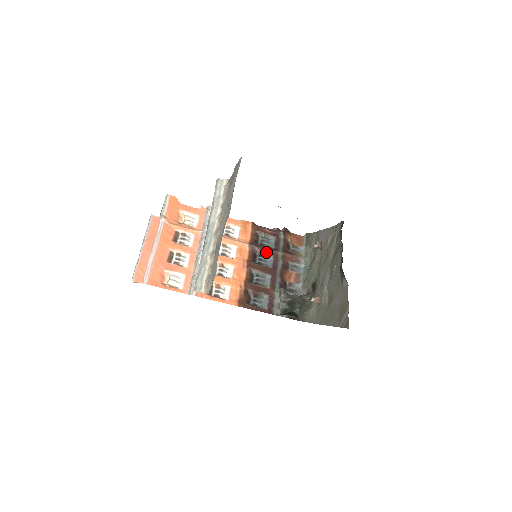
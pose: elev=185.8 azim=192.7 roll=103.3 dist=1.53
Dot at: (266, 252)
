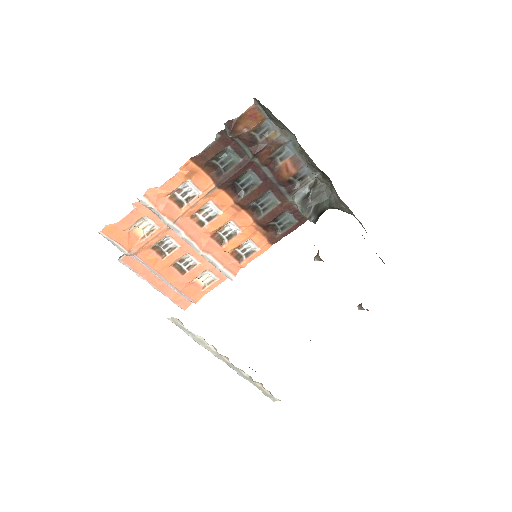
Dot at: (240, 175)
